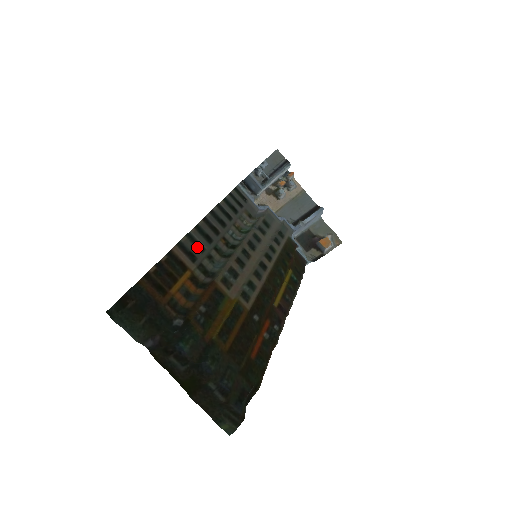
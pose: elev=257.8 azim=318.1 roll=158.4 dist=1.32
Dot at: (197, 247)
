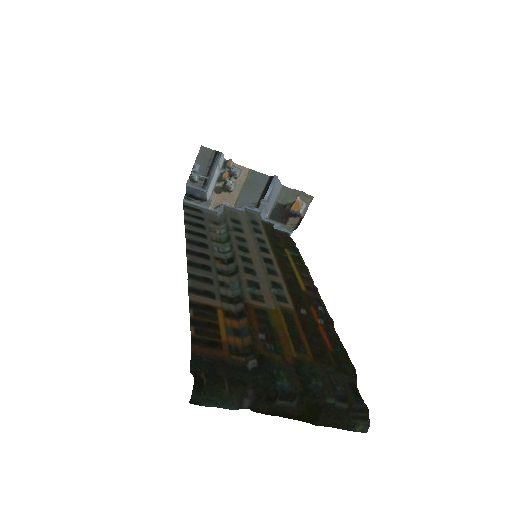
Dot at: (205, 282)
